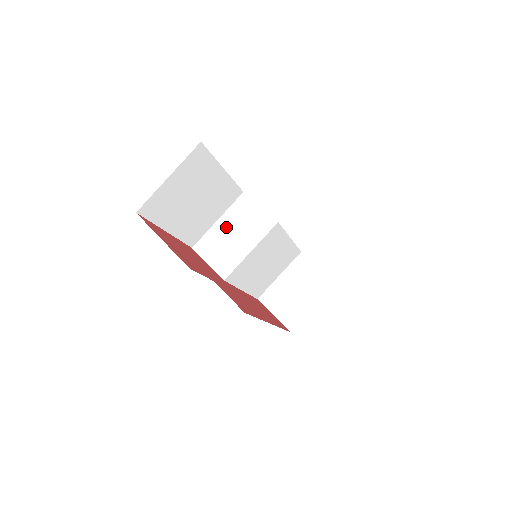
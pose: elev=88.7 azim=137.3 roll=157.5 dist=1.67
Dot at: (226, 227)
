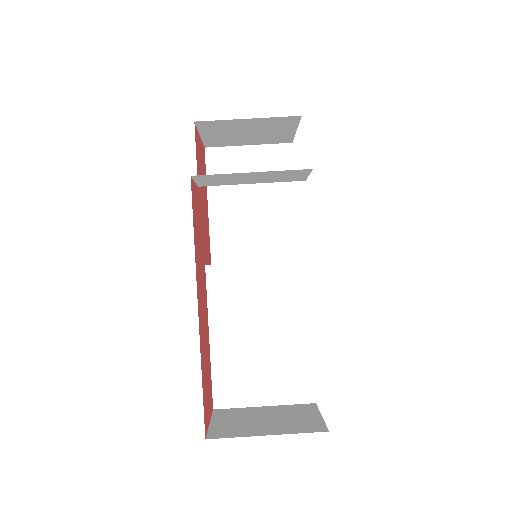
Dot at: occluded
